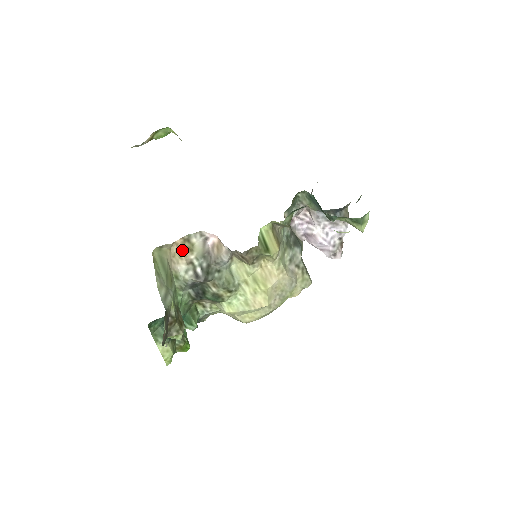
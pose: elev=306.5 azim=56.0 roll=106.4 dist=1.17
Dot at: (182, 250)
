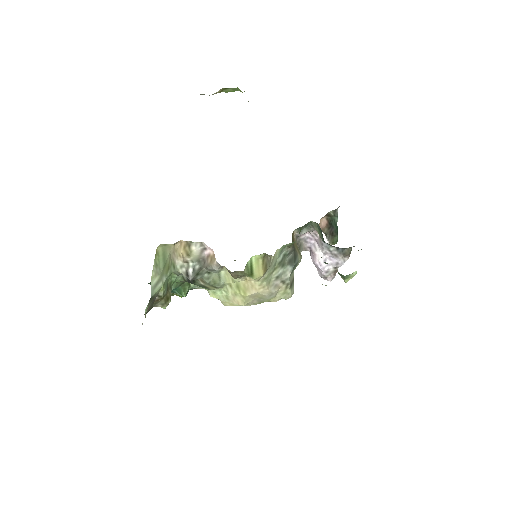
Dot at: (182, 251)
